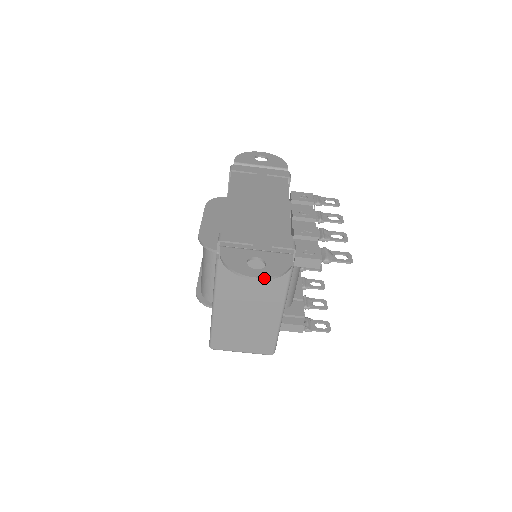
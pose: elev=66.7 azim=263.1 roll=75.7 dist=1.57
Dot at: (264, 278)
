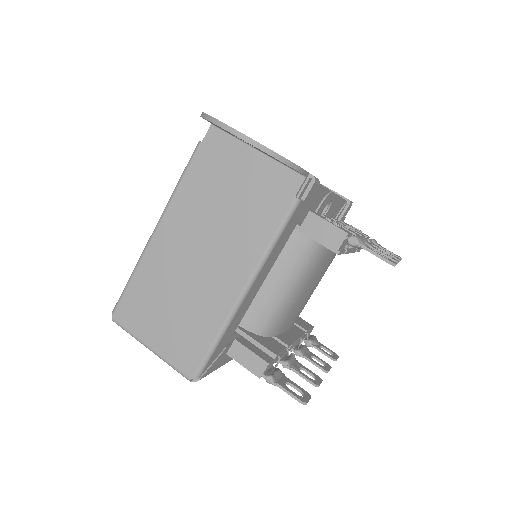
Dot at: (245, 136)
